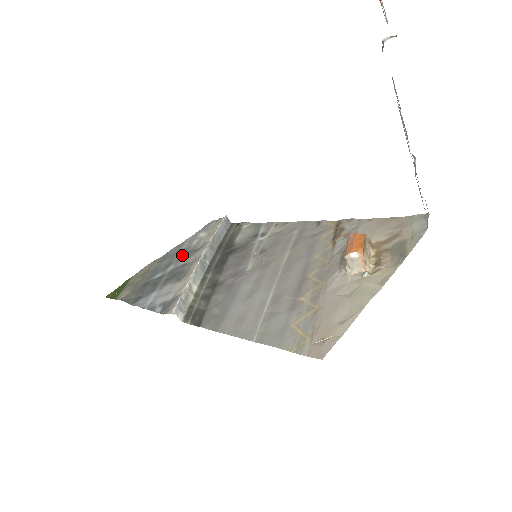
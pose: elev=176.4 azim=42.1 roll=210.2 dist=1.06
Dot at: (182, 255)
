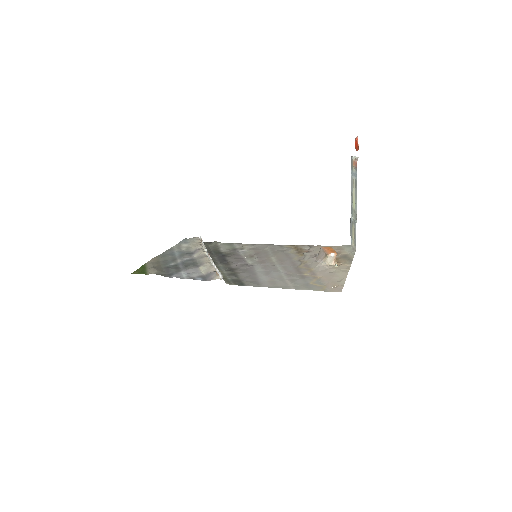
Dot at: (181, 255)
